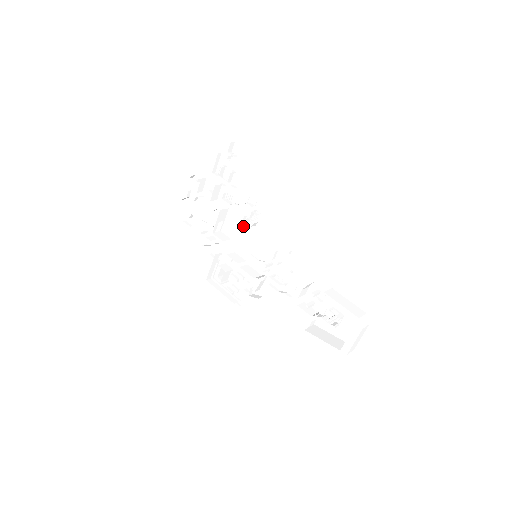
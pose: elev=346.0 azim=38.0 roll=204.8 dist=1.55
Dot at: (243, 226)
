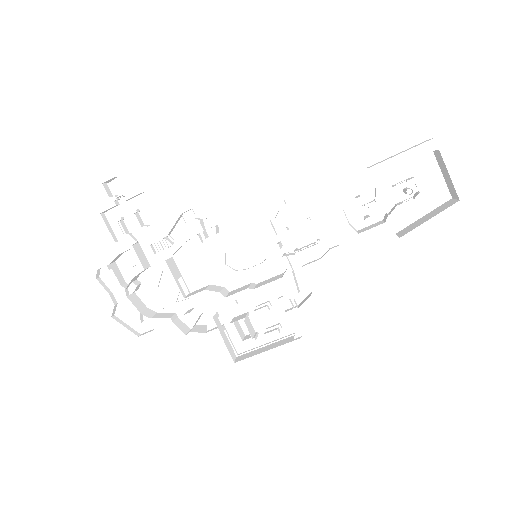
Dot at: (207, 252)
